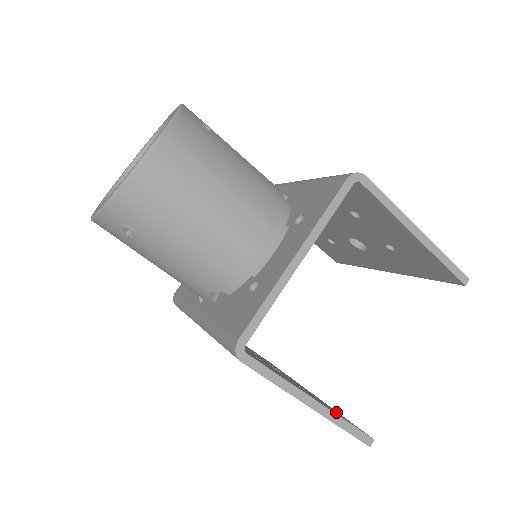
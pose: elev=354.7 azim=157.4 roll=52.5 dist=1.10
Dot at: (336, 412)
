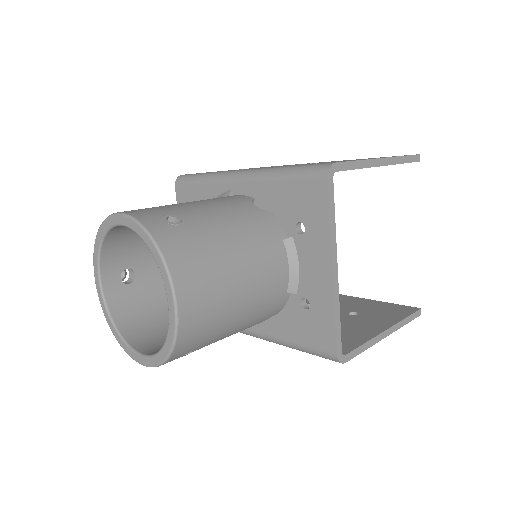
Dot at: (384, 309)
